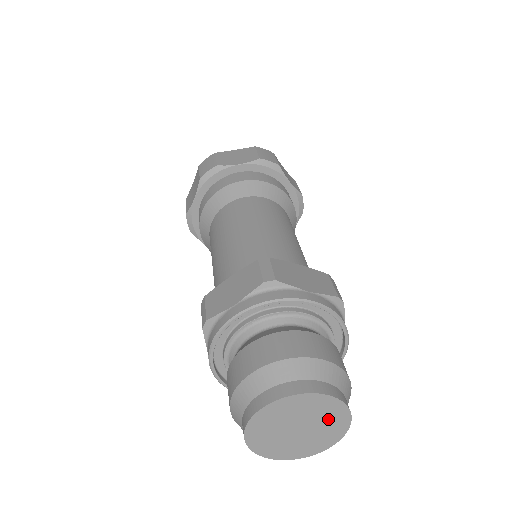
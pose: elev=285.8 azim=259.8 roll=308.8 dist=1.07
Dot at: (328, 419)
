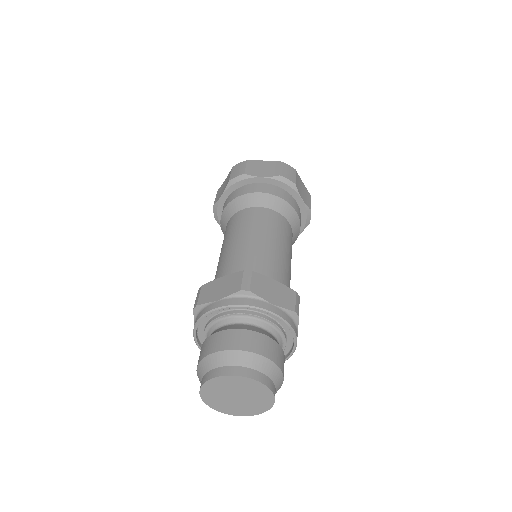
Dot at: (258, 396)
